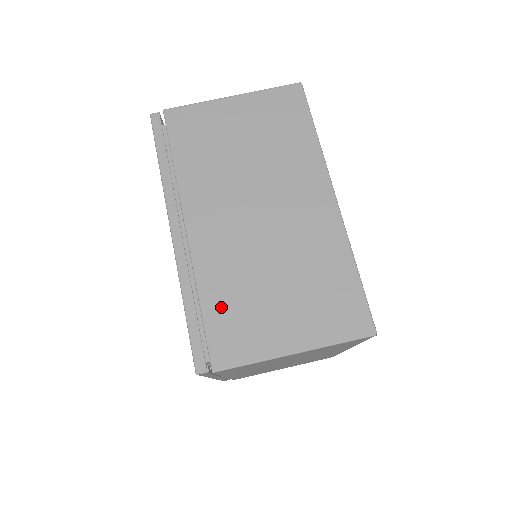
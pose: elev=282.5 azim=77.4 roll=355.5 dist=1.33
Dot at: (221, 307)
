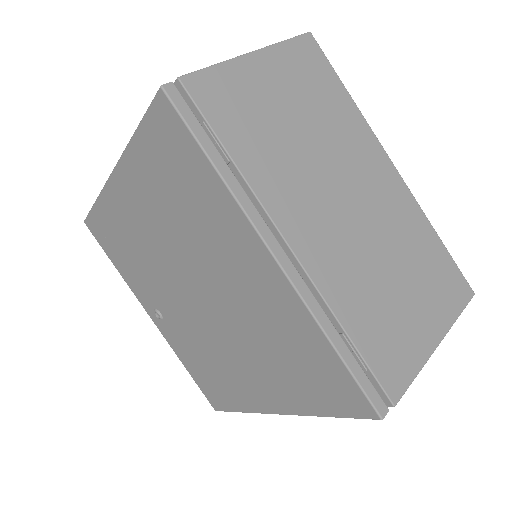
Dot at: occluded
